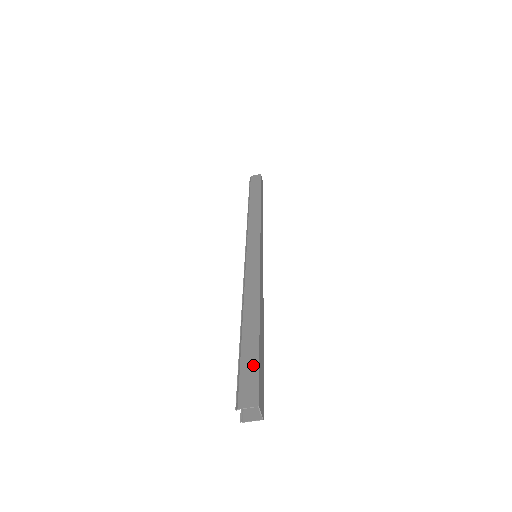
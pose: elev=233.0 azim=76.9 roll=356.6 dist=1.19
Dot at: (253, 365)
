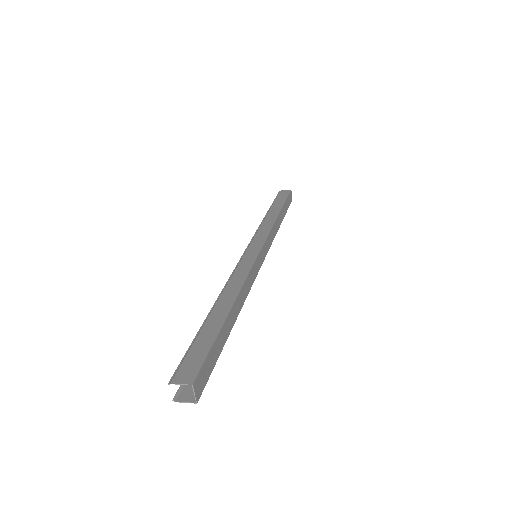
Dot at: (205, 346)
